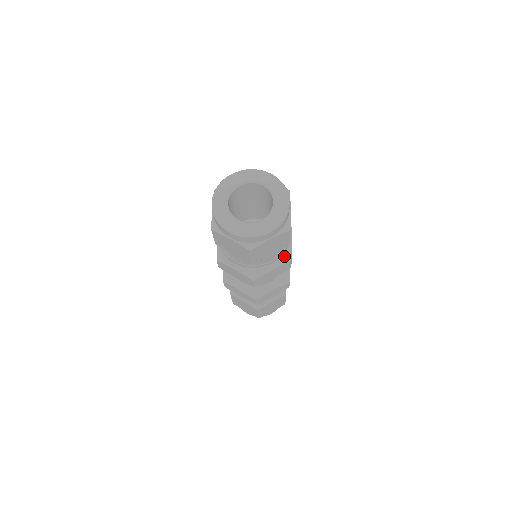
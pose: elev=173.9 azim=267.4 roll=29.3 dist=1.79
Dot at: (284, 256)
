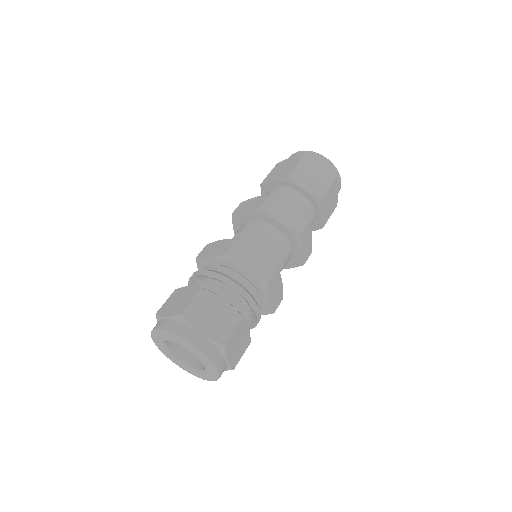
Dot at: (264, 311)
